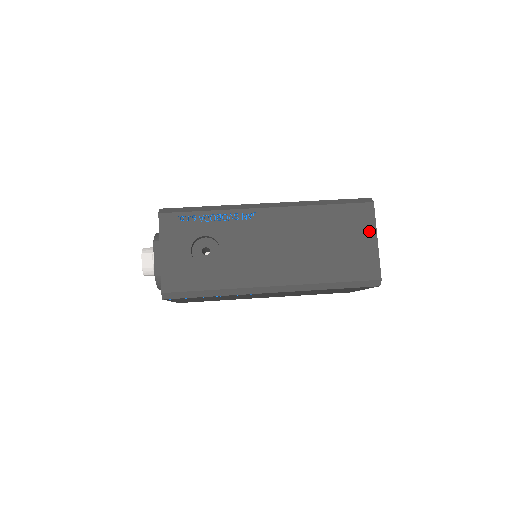
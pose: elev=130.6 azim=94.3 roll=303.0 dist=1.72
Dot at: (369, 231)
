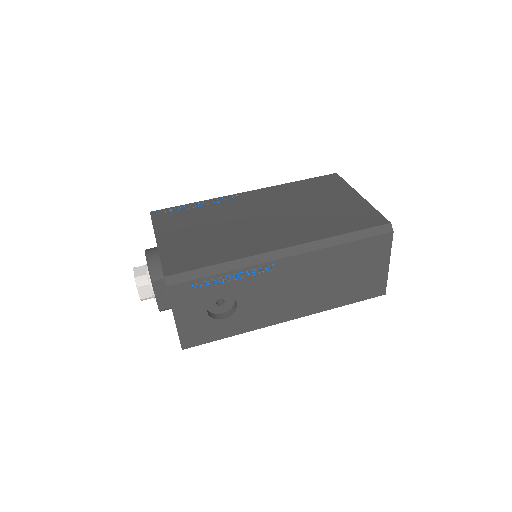
Dot at: (383, 258)
